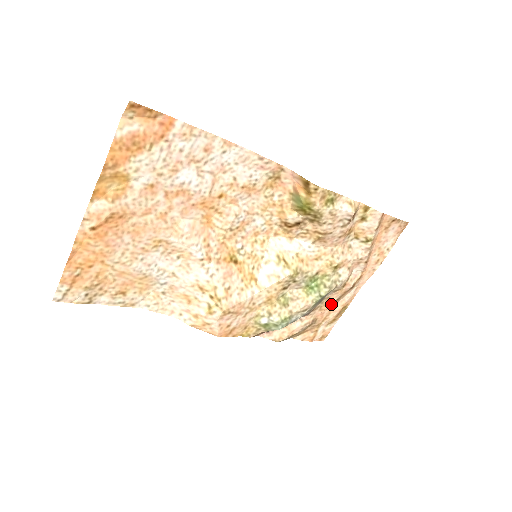
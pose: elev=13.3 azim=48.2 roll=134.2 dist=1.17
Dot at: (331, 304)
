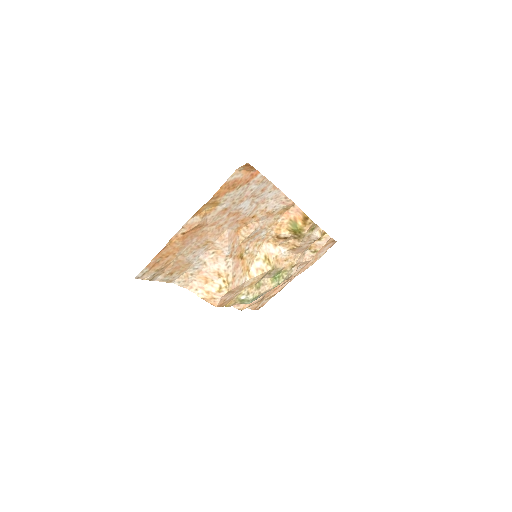
Dot at: (277, 287)
